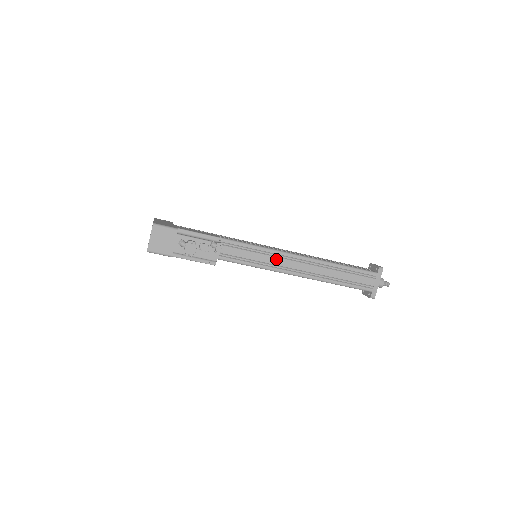
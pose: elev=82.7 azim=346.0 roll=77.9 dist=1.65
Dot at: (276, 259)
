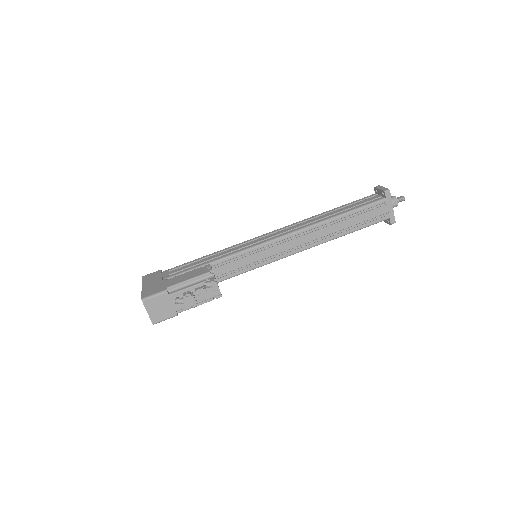
Dot at: (277, 248)
